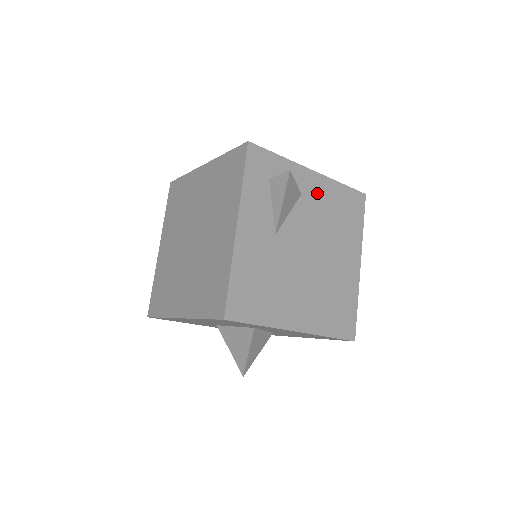
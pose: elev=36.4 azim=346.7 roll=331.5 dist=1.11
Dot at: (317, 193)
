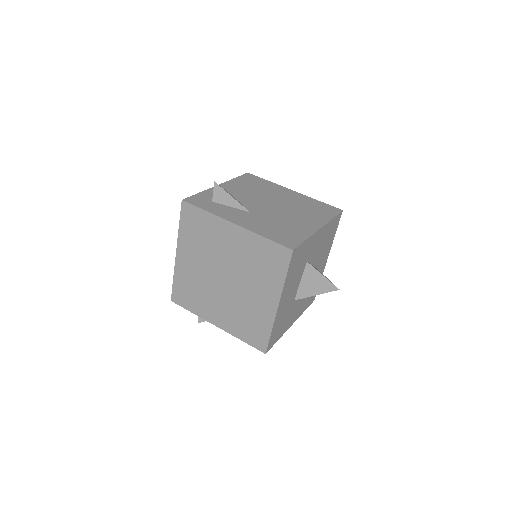
Dot at: (234, 189)
